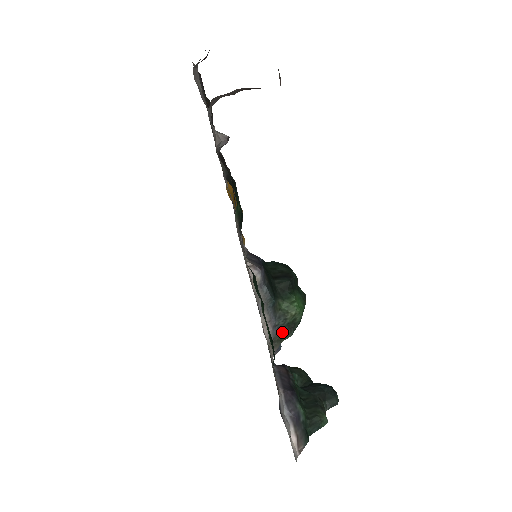
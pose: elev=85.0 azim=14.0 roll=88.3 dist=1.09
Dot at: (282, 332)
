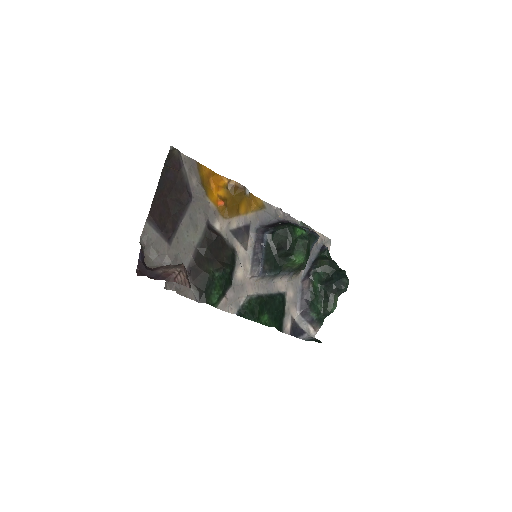
Dot at: (297, 271)
